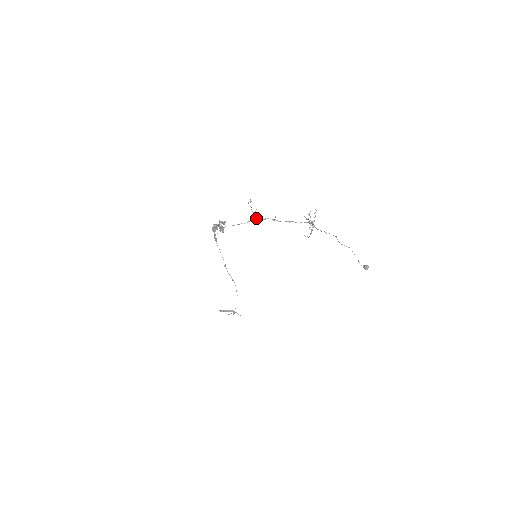
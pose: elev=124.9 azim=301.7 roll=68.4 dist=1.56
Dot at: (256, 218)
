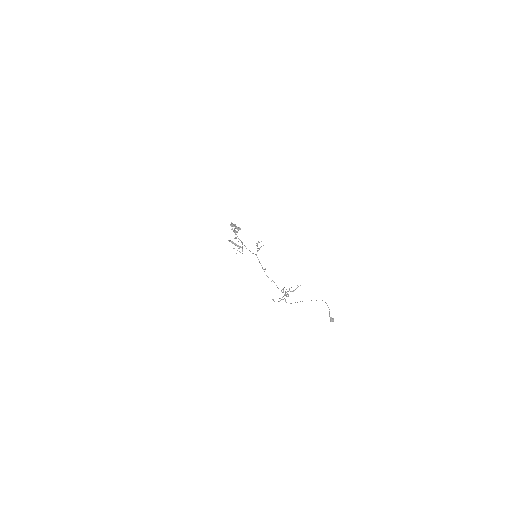
Dot at: (256, 254)
